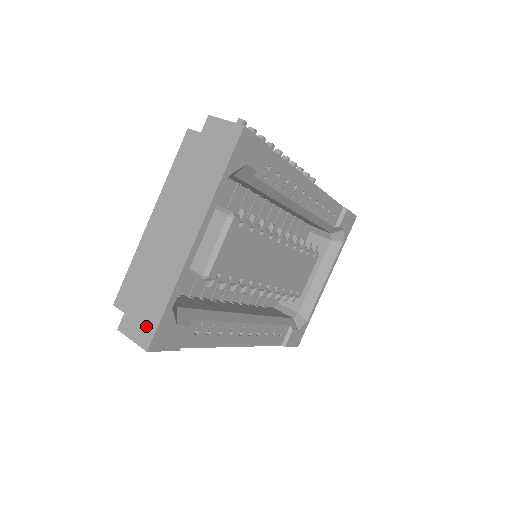
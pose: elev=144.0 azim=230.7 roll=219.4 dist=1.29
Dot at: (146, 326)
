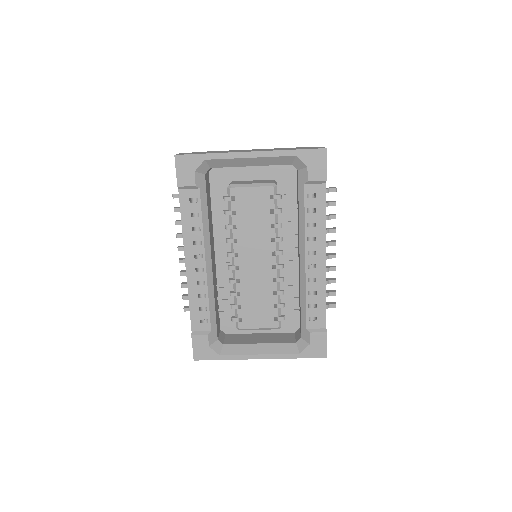
Dot at: occluded
